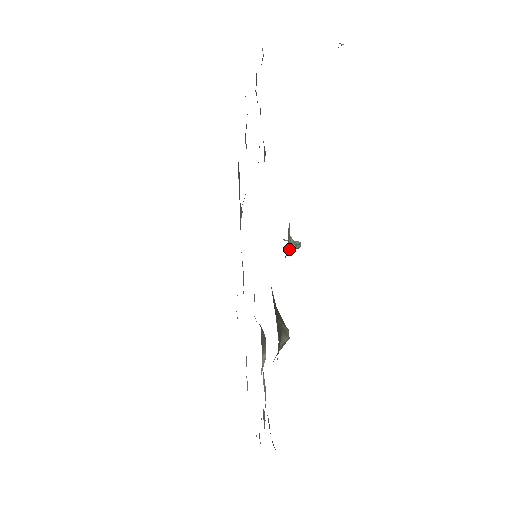
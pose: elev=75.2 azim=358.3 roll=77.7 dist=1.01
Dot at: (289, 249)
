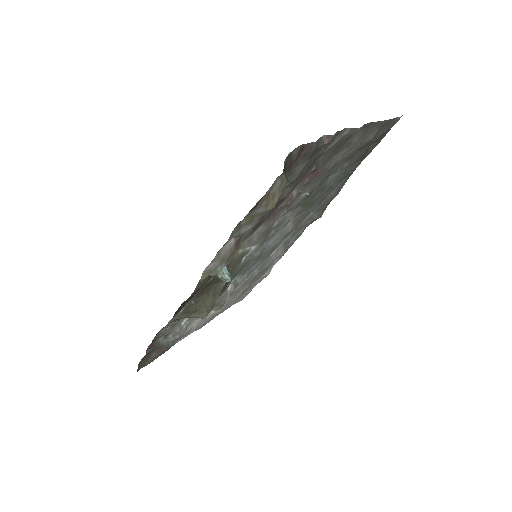
Dot at: (214, 275)
